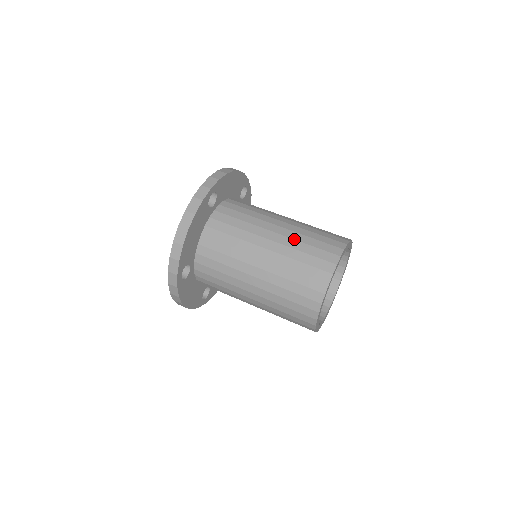
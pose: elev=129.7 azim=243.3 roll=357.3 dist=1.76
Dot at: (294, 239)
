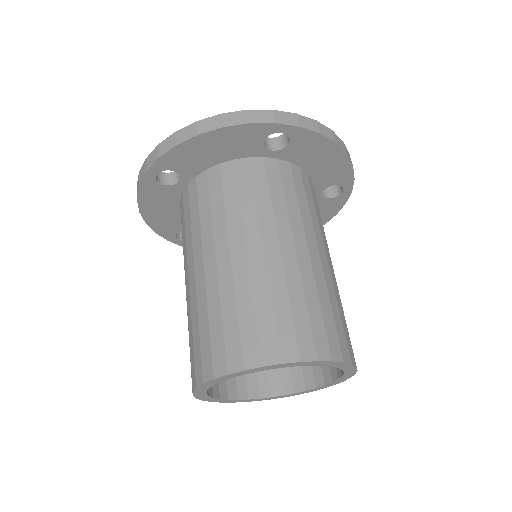
Dot at: (197, 303)
